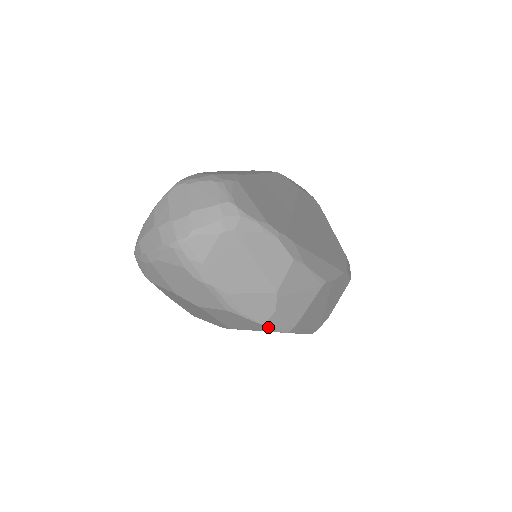
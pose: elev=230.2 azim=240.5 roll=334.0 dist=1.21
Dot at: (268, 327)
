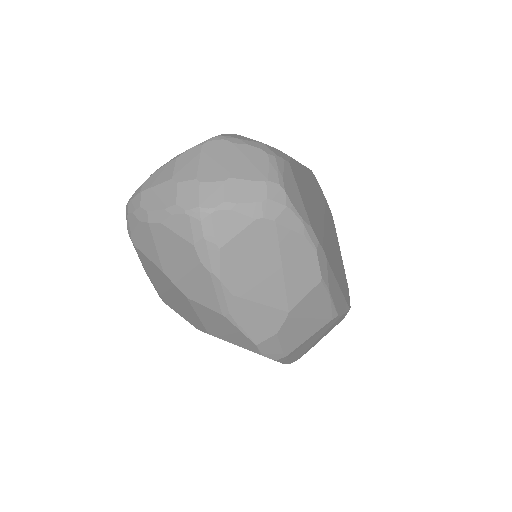
Dot at: (260, 349)
